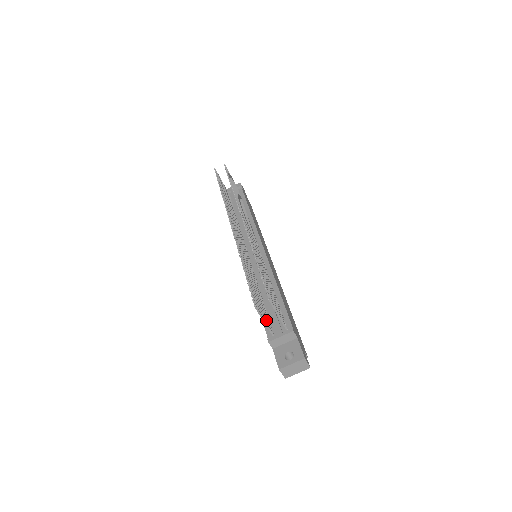
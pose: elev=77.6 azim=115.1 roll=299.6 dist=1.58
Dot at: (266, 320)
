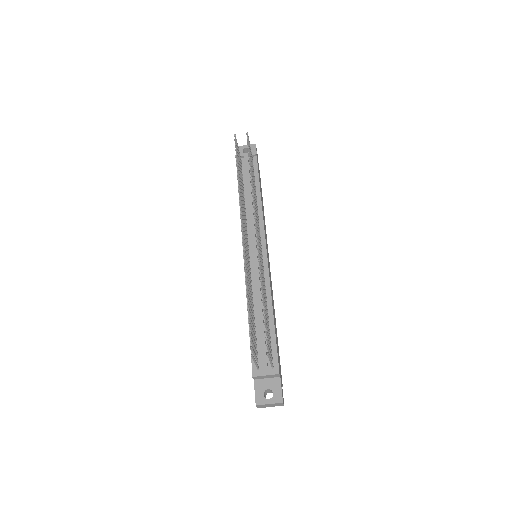
Dot at: (256, 357)
